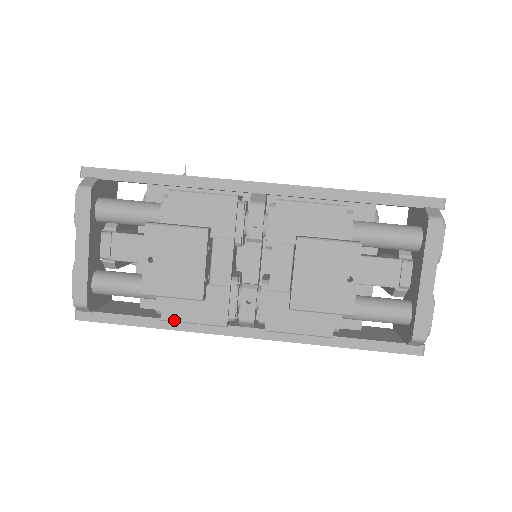
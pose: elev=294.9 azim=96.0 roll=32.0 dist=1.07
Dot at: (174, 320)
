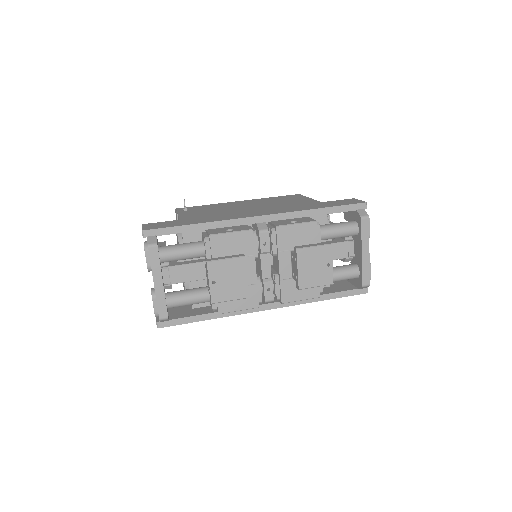
Dot at: (227, 312)
